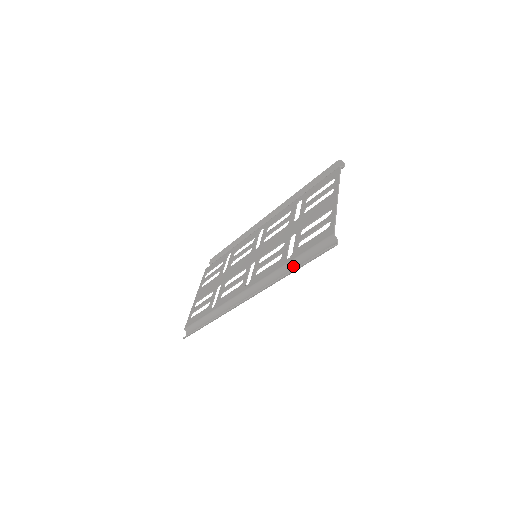
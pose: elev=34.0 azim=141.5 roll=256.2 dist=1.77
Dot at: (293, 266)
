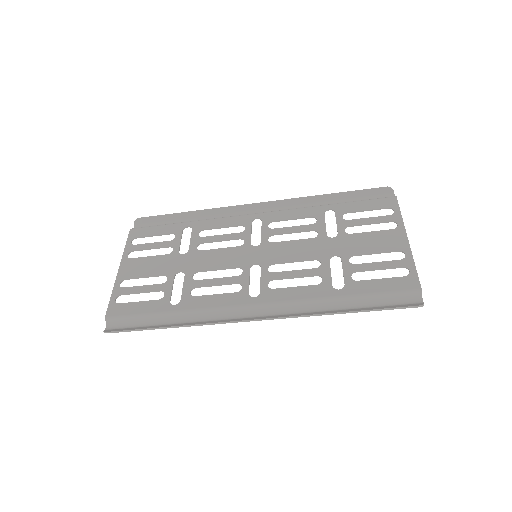
Dot at: (346, 302)
